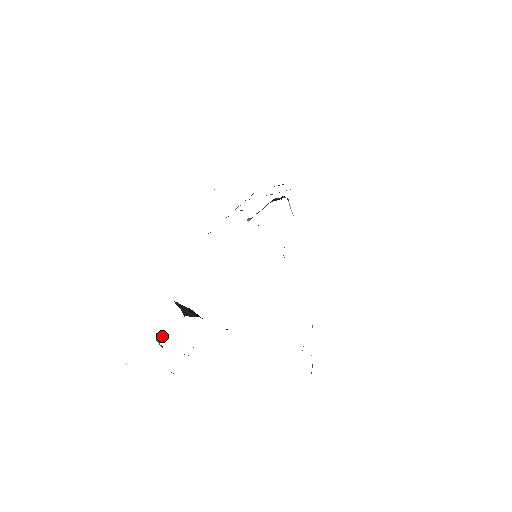
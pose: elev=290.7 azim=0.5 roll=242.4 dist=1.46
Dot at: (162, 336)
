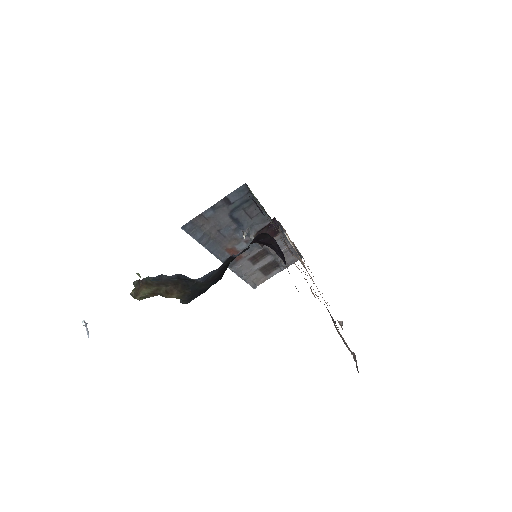
Dot at: occluded
